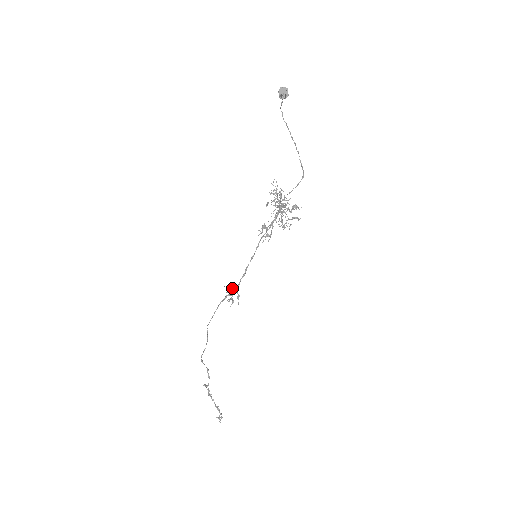
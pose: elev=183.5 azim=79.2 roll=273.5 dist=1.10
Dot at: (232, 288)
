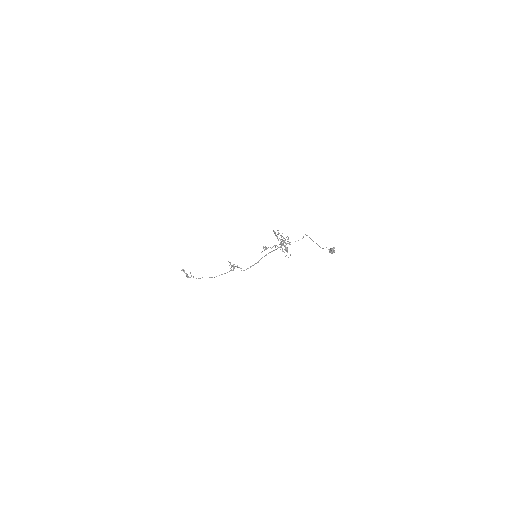
Dot at: (233, 265)
